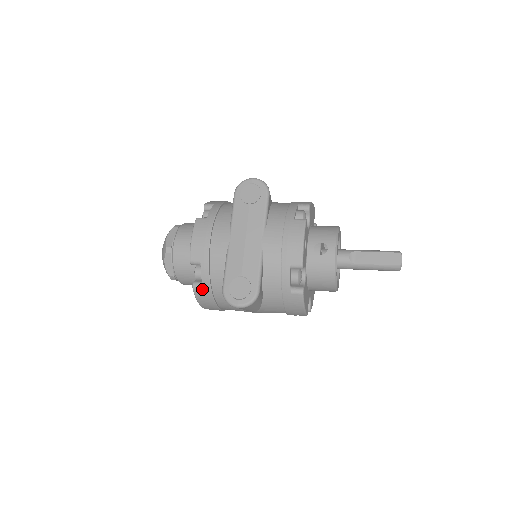
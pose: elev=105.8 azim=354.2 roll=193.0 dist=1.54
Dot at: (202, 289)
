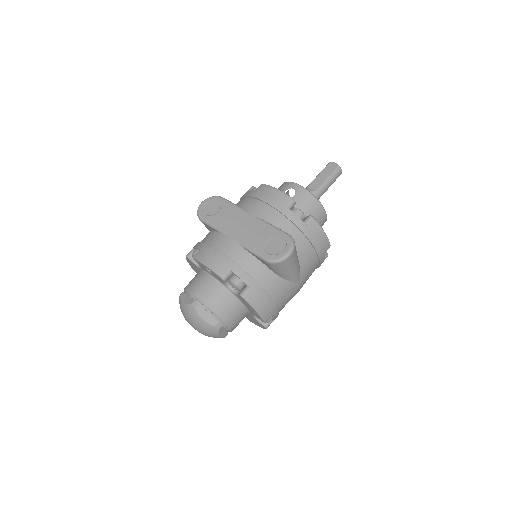
Dot at: (251, 290)
